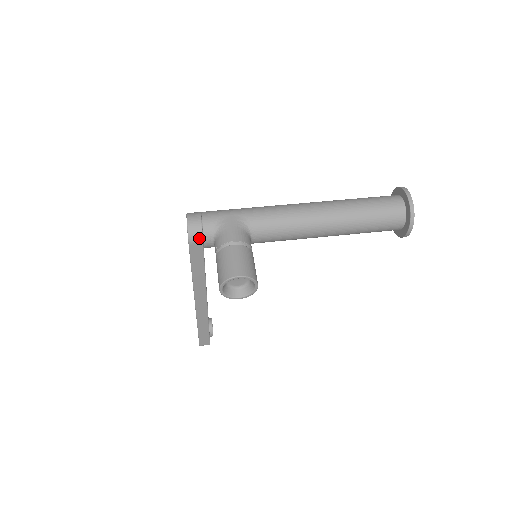
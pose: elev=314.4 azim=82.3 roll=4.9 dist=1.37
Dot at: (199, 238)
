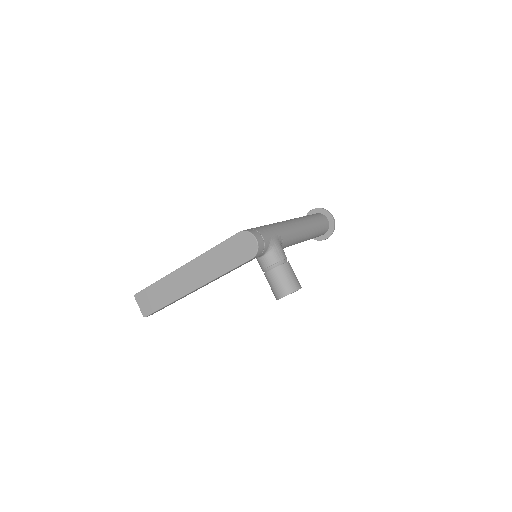
Dot at: (260, 254)
